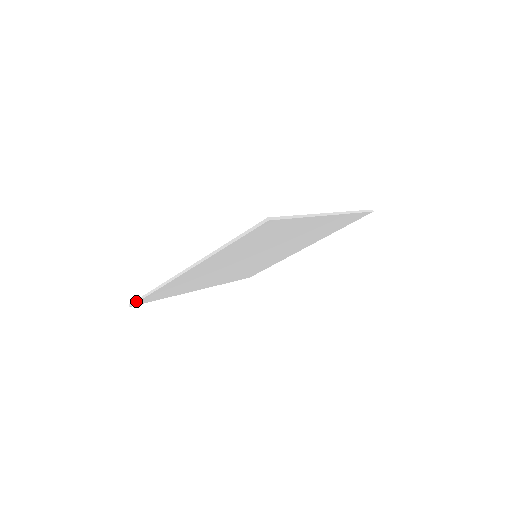
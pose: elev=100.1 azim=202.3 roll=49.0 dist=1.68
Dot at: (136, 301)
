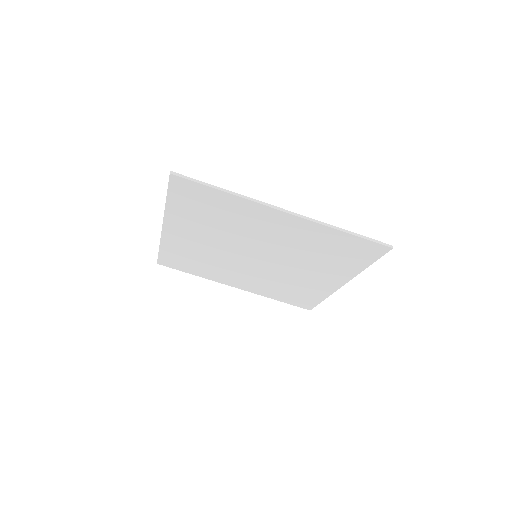
Dot at: (158, 258)
